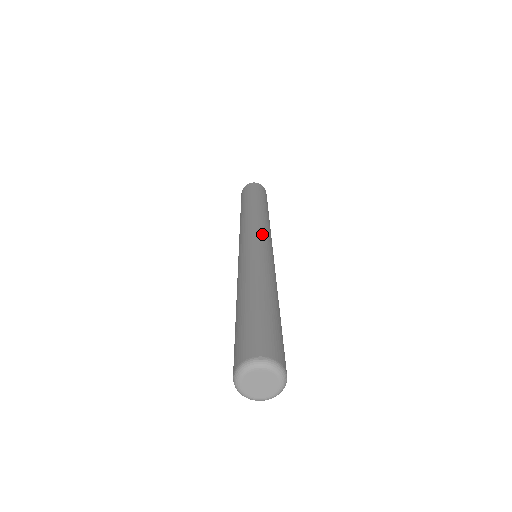
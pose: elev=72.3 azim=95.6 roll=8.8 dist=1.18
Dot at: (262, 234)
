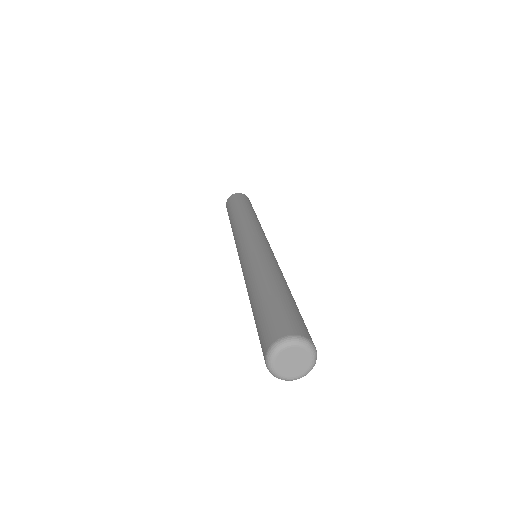
Dot at: occluded
